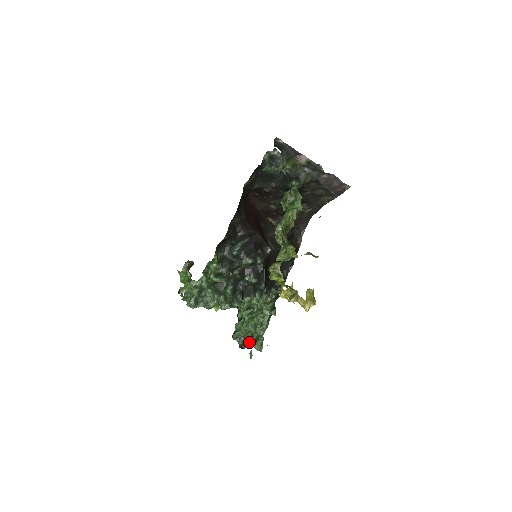
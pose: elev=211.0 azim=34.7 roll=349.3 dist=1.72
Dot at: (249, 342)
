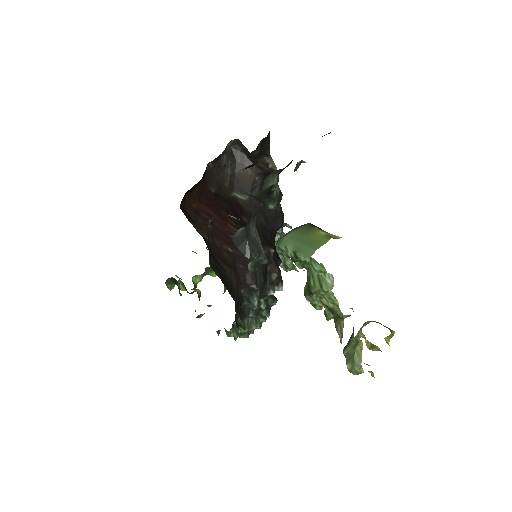
Dot at: occluded
